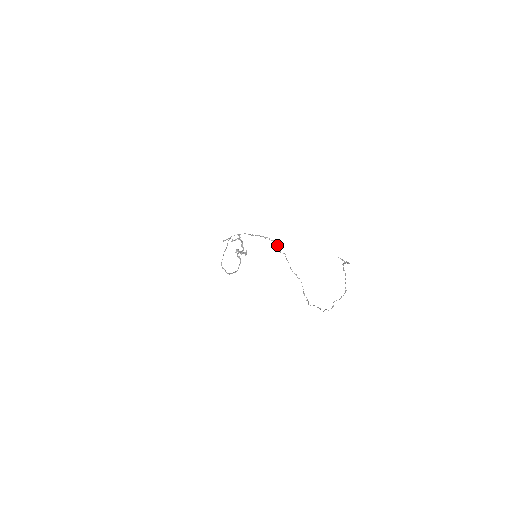
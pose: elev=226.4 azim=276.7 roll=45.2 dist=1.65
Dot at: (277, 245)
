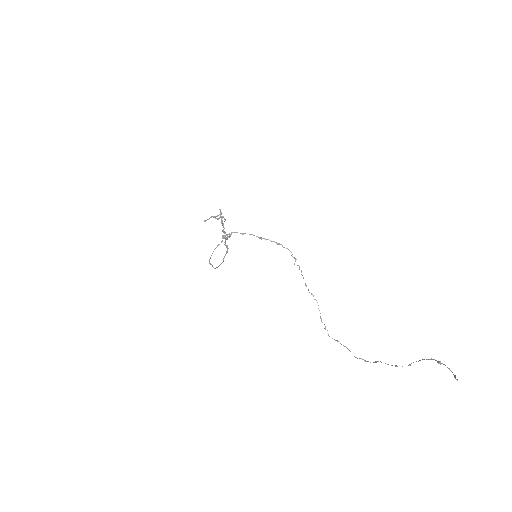
Dot at: (291, 255)
